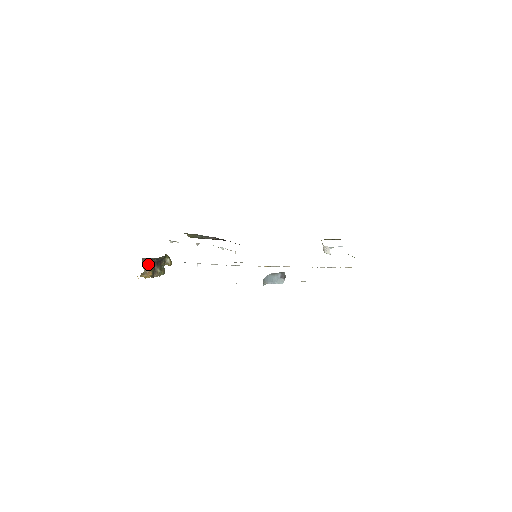
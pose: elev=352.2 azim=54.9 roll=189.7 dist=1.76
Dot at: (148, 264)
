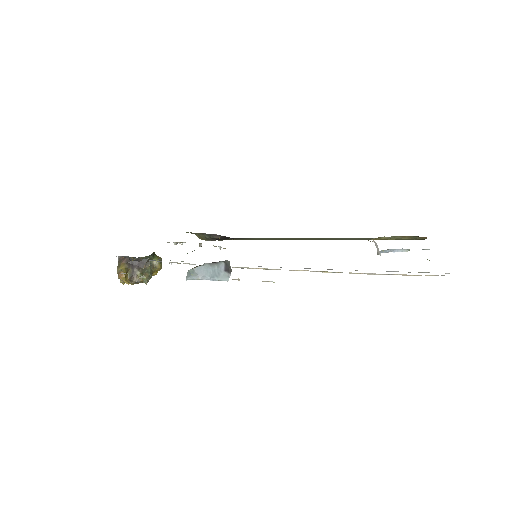
Dot at: (124, 264)
